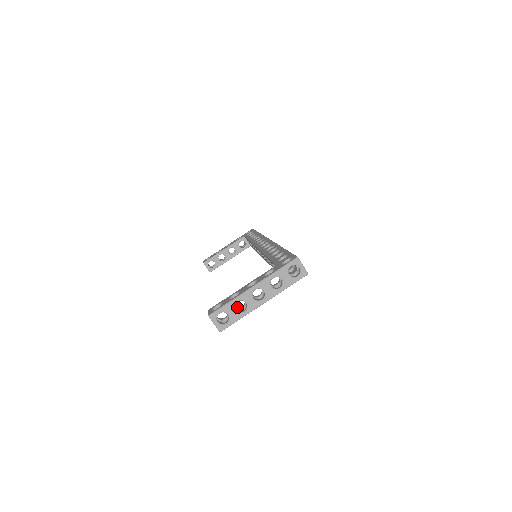
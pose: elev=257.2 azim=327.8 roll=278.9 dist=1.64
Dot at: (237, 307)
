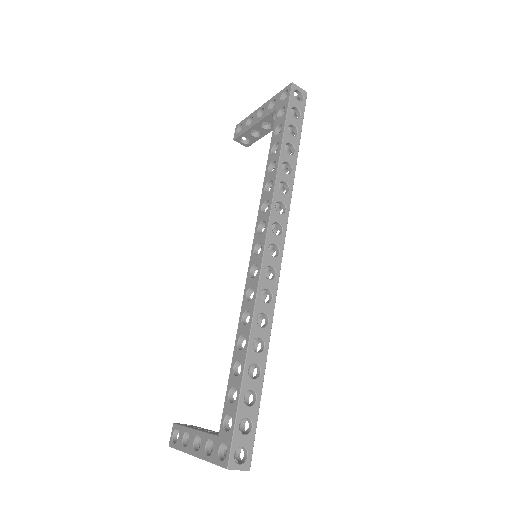
Dot at: occluded
